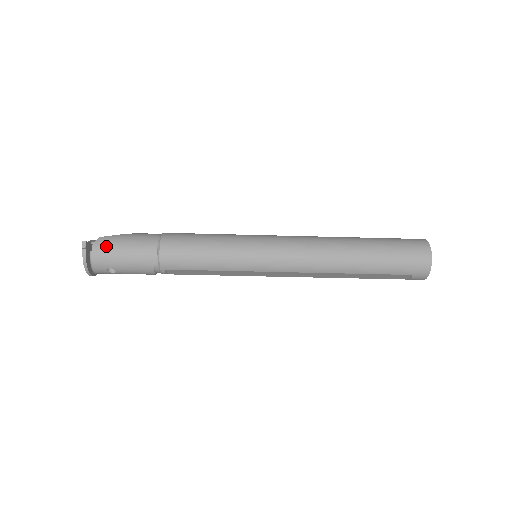
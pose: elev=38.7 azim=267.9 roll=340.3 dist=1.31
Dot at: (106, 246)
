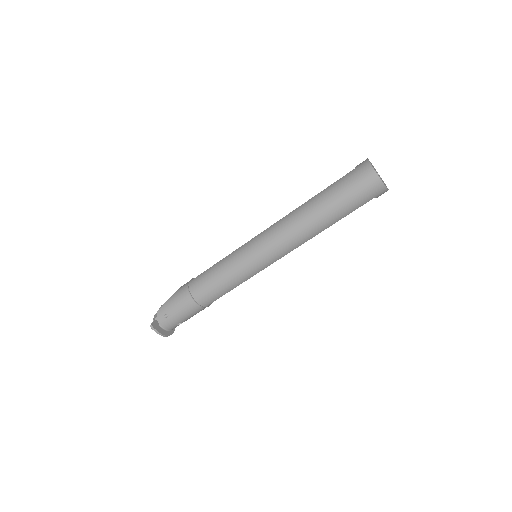
Dot at: (164, 316)
